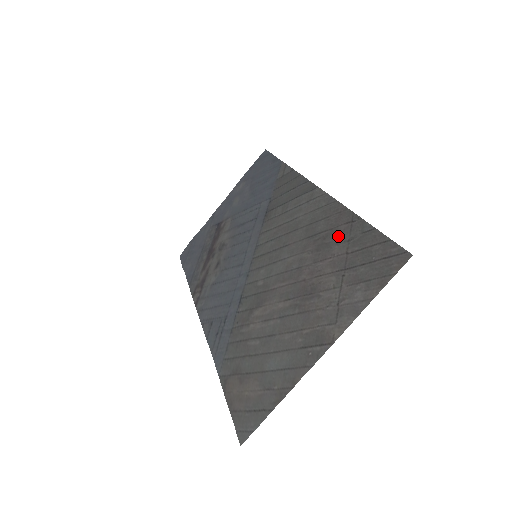
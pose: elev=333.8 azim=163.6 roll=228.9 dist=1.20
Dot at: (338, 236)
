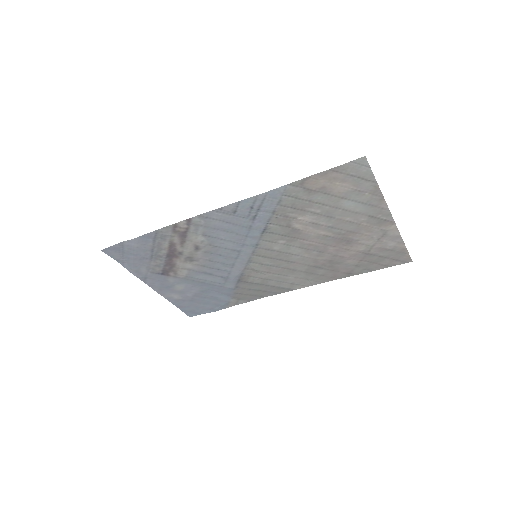
Dot at: (344, 267)
